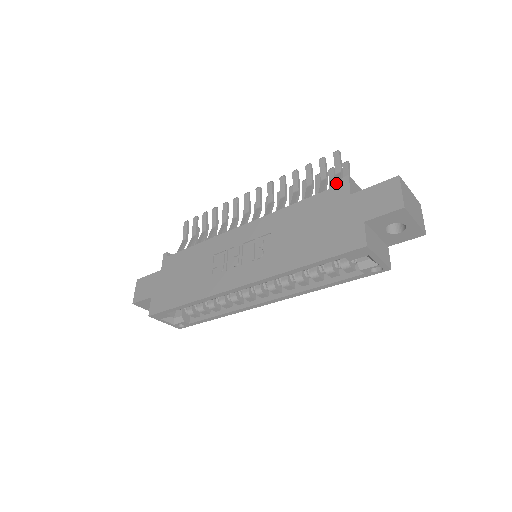
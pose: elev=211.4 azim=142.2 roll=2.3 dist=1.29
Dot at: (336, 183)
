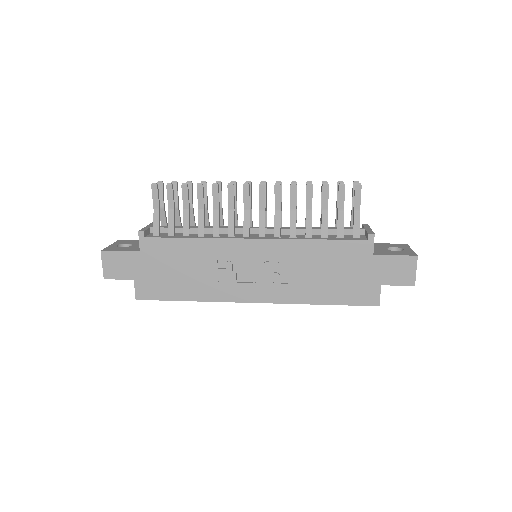
Dot at: (356, 227)
